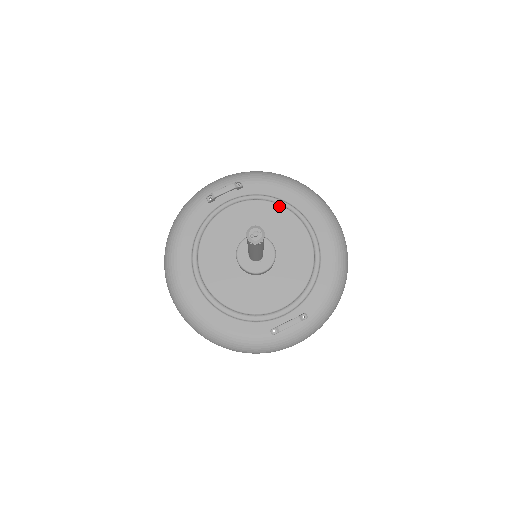
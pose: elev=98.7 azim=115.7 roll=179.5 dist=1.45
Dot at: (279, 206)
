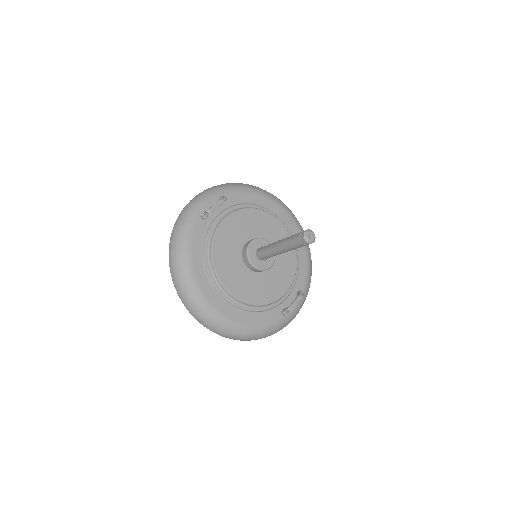
Dot at: (260, 211)
